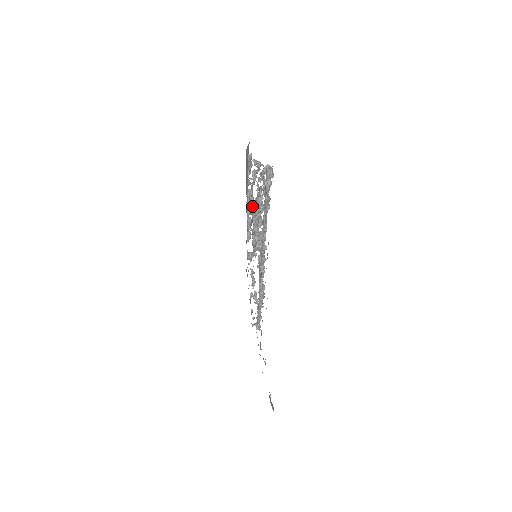
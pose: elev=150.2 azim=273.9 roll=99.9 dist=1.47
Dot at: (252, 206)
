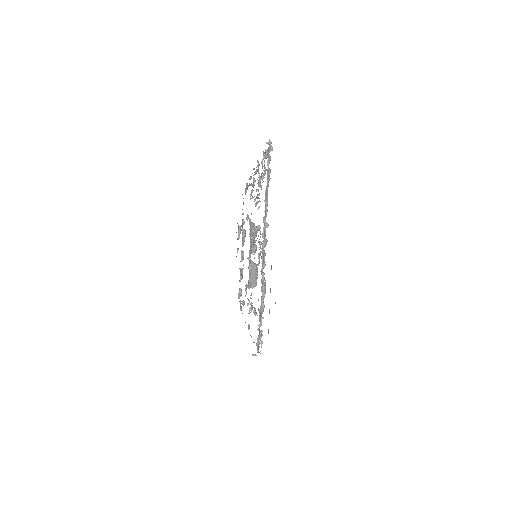
Dot at: (250, 221)
